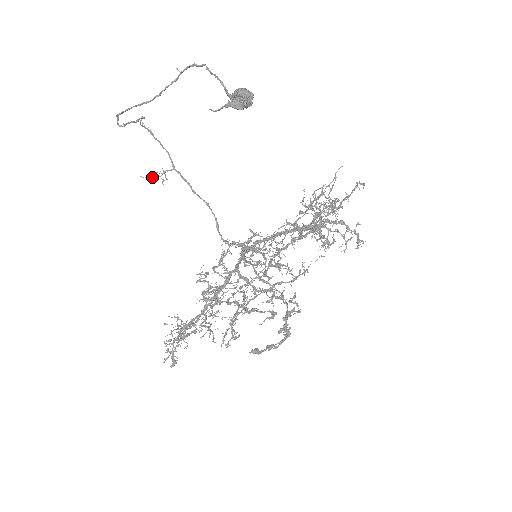
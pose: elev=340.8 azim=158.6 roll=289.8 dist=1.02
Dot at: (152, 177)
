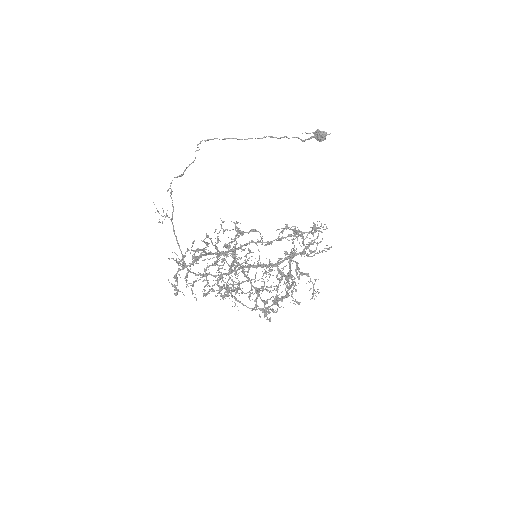
Dot at: (158, 211)
